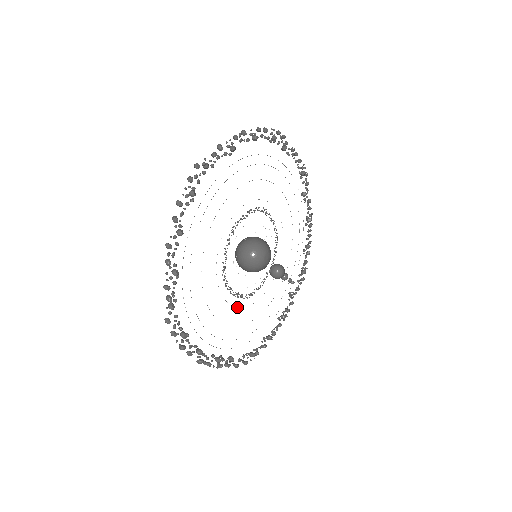
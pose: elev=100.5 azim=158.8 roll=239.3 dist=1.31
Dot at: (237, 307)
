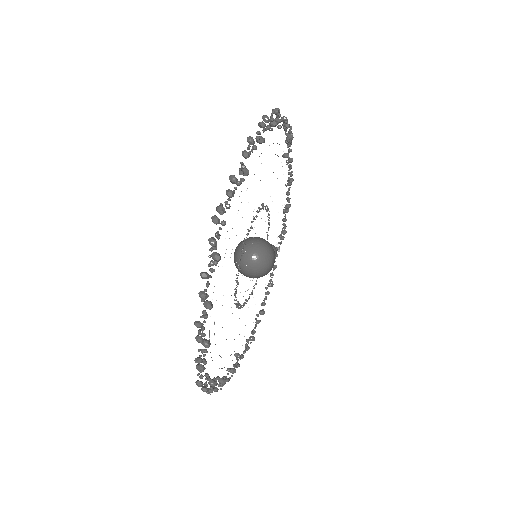
Dot at: occluded
